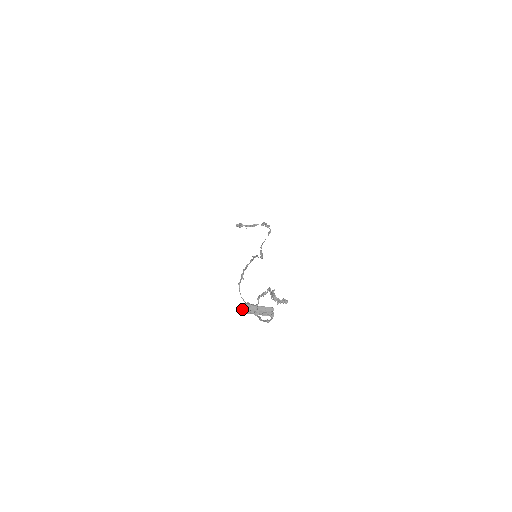
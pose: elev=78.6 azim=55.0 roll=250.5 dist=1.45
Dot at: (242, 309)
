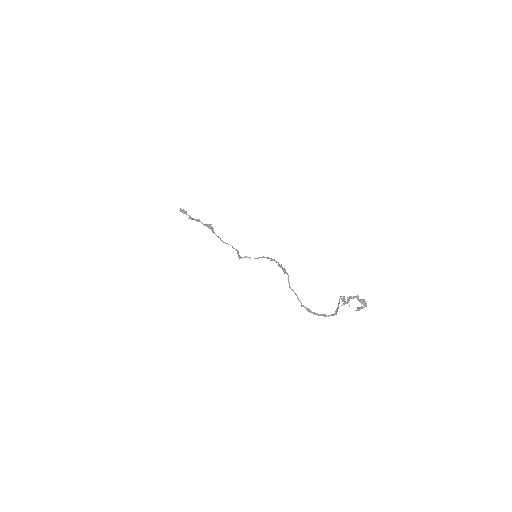
Dot at: occluded
